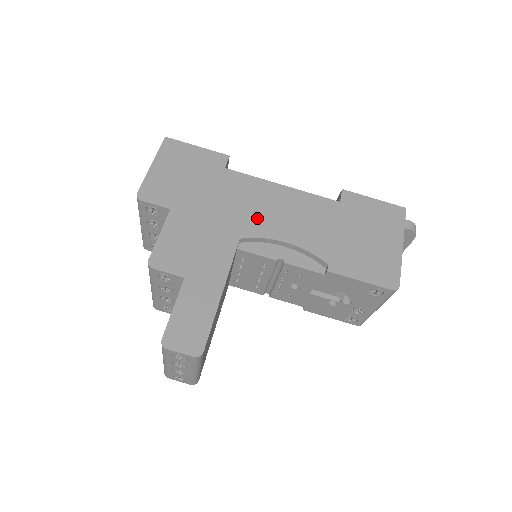
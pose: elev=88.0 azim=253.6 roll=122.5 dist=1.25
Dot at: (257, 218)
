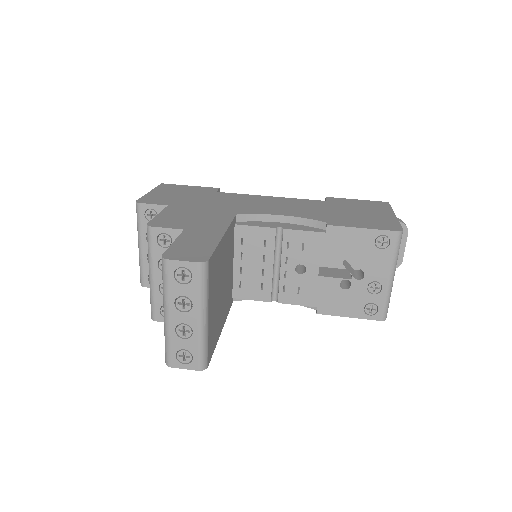
Dot at: (251, 207)
